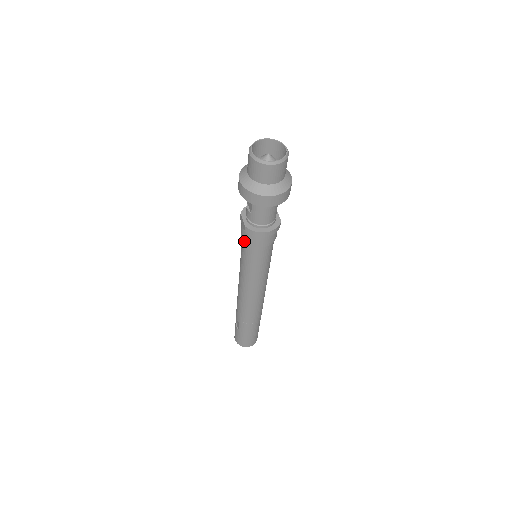
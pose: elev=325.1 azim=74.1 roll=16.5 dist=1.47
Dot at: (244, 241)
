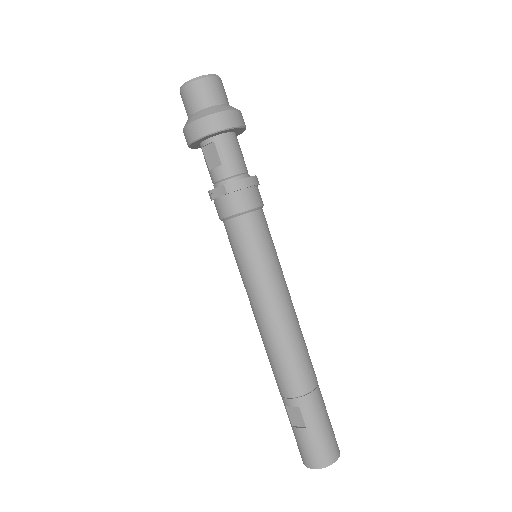
Dot at: (233, 220)
